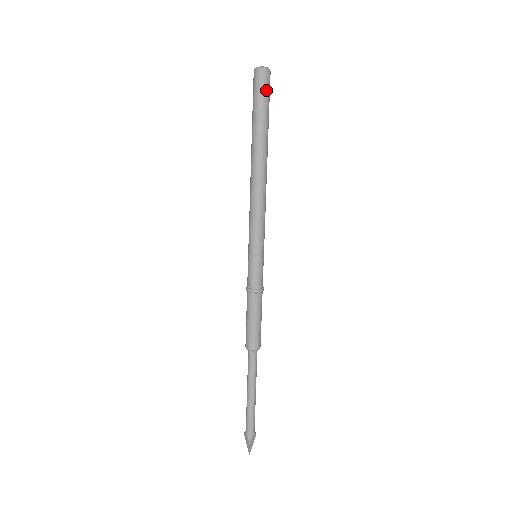
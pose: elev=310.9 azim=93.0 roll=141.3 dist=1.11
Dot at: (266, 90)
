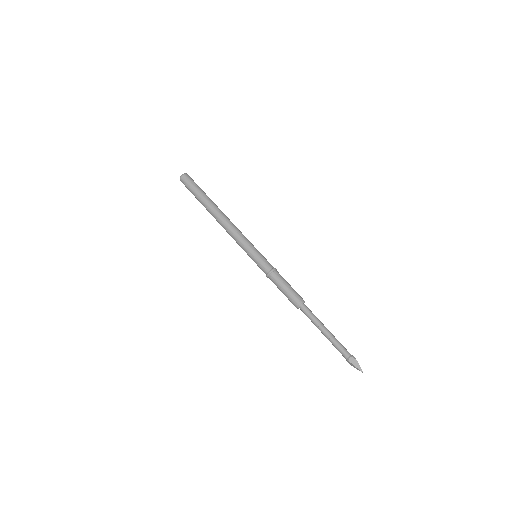
Dot at: (194, 182)
